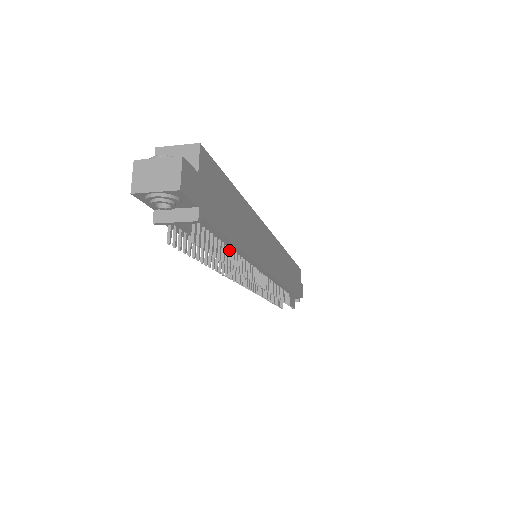
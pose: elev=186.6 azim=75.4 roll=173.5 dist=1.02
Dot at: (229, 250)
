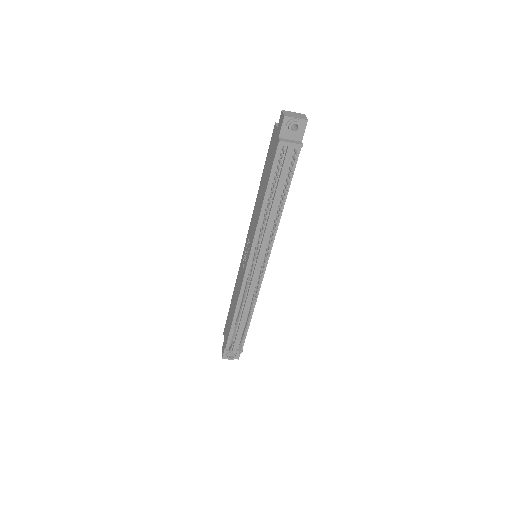
Dot at: (281, 201)
